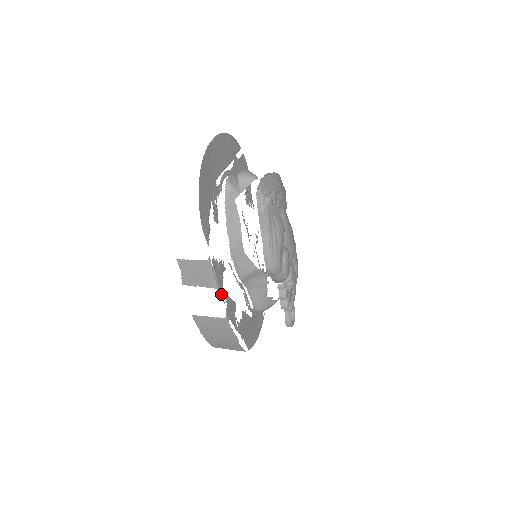
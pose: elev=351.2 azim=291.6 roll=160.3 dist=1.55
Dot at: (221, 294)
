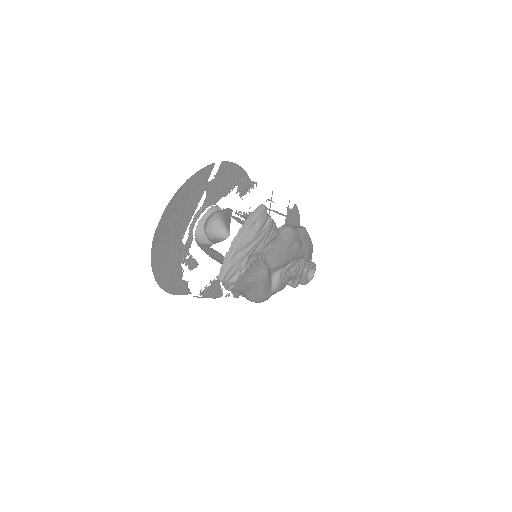
Dot at: occluded
